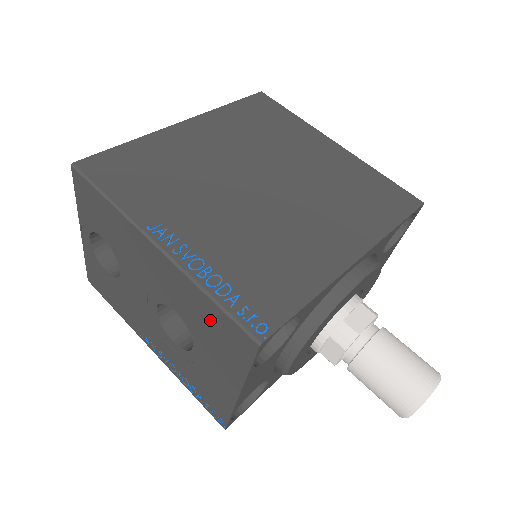
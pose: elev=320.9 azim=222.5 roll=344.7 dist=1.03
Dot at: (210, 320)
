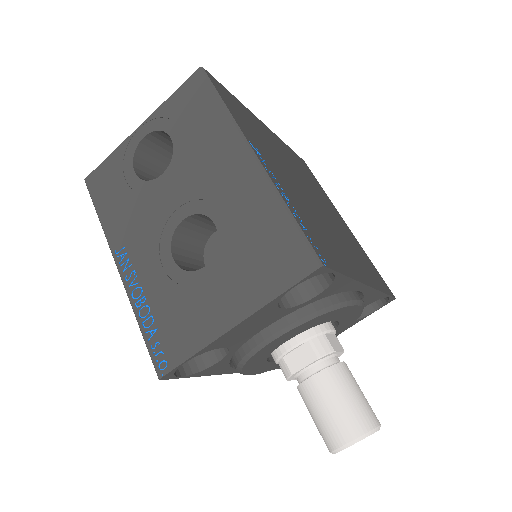
Dot at: (267, 236)
